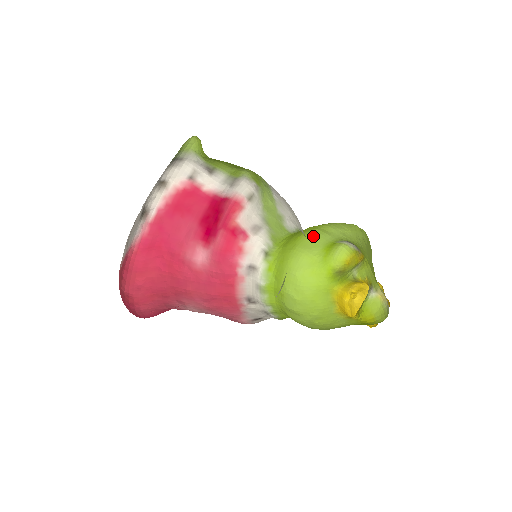
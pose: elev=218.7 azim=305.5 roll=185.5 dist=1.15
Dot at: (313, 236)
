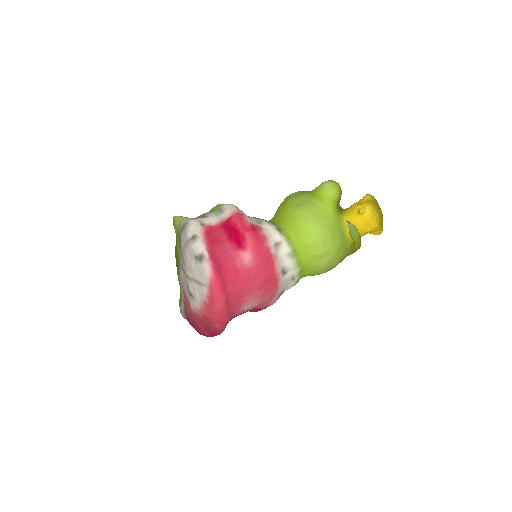
Dot at: (295, 200)
